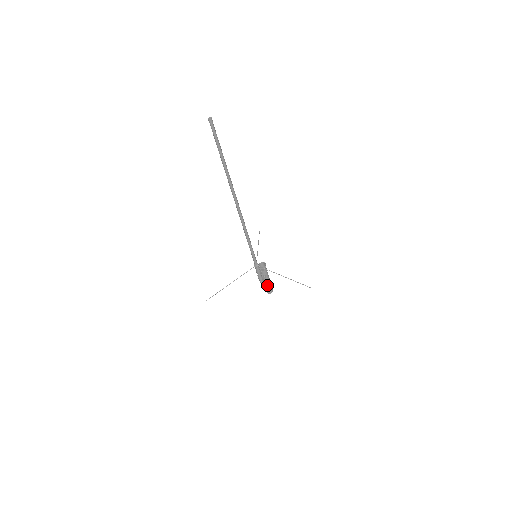
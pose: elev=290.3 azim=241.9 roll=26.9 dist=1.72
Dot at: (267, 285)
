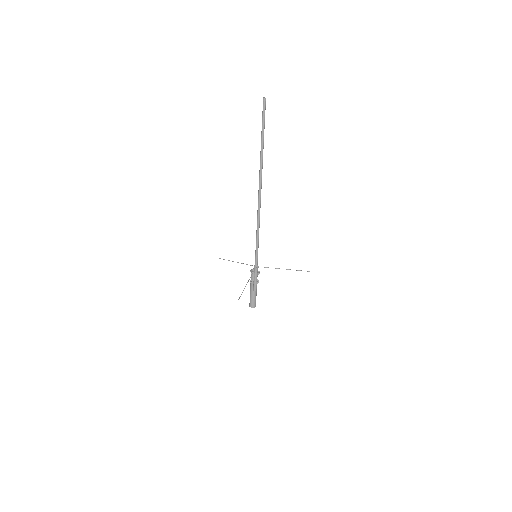
Dot at: (255, 295)
